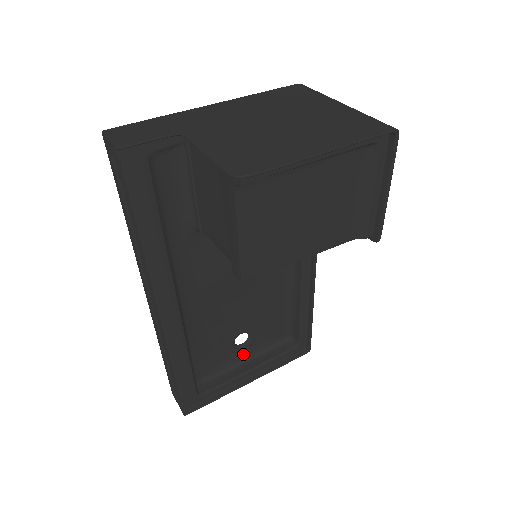
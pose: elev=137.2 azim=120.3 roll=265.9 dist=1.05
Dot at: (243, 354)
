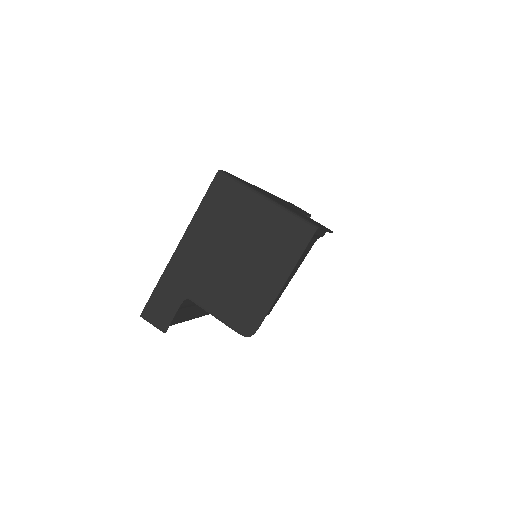
Dot at: occluded
